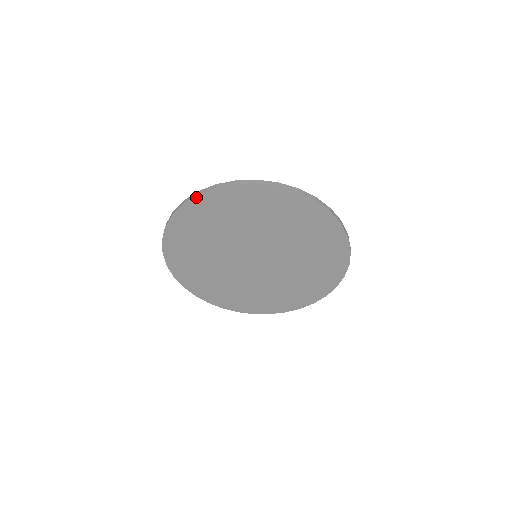
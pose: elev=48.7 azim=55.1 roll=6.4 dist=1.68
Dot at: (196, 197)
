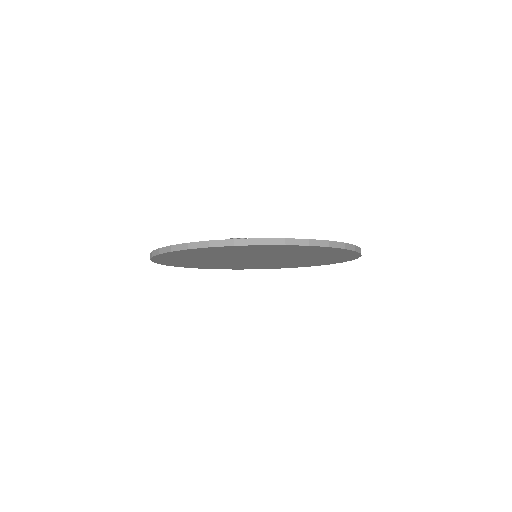
Dot at: (152, 260)
